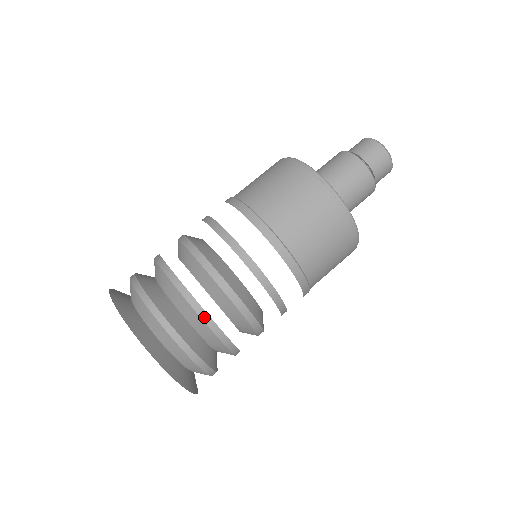
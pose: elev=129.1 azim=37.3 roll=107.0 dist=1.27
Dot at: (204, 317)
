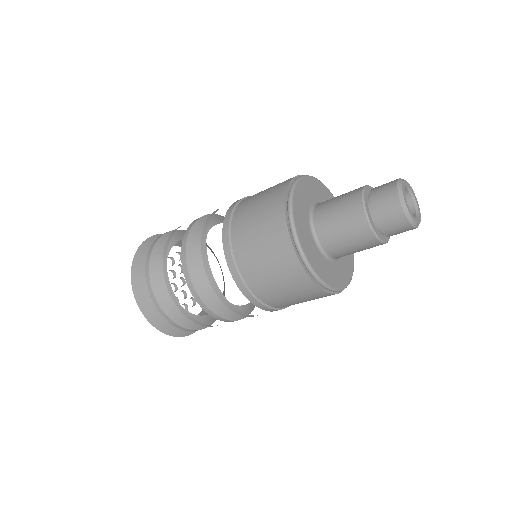
Dot at: (164, 268)
